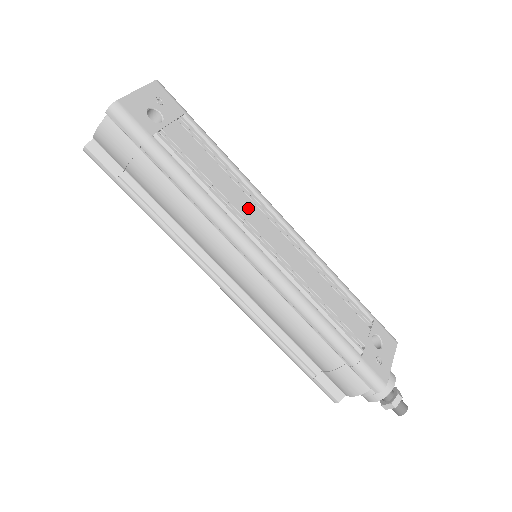
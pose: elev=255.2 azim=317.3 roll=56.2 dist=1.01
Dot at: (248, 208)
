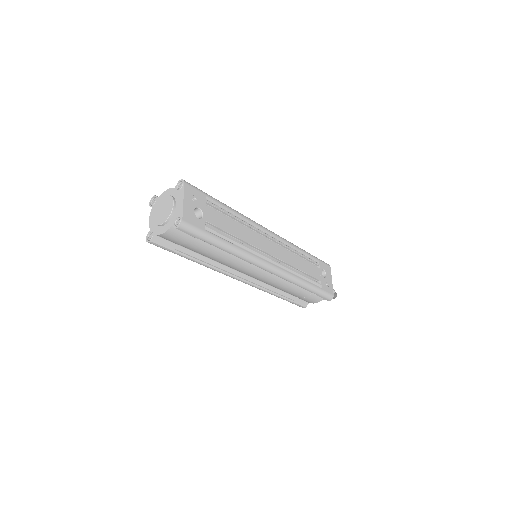
Dot at: (255, 239)
